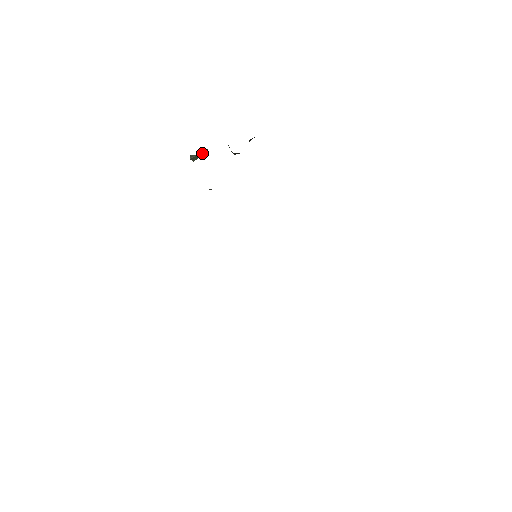
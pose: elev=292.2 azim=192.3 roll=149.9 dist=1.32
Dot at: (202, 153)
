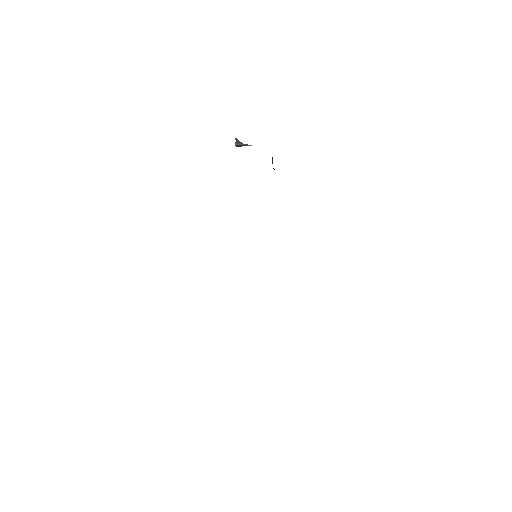
Dot at: (247, 145)
